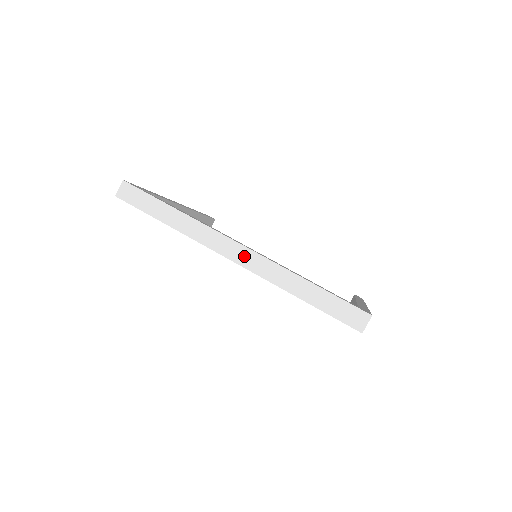
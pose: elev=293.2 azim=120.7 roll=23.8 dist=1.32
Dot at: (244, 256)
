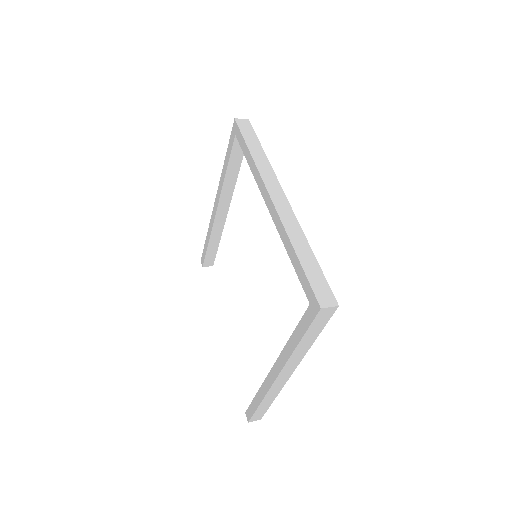
Dot at: (282, 204)
